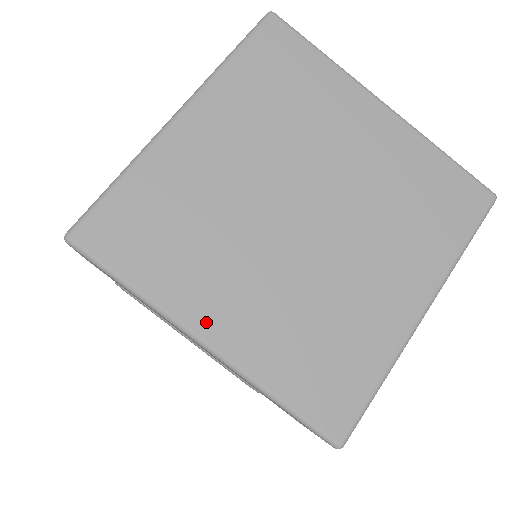
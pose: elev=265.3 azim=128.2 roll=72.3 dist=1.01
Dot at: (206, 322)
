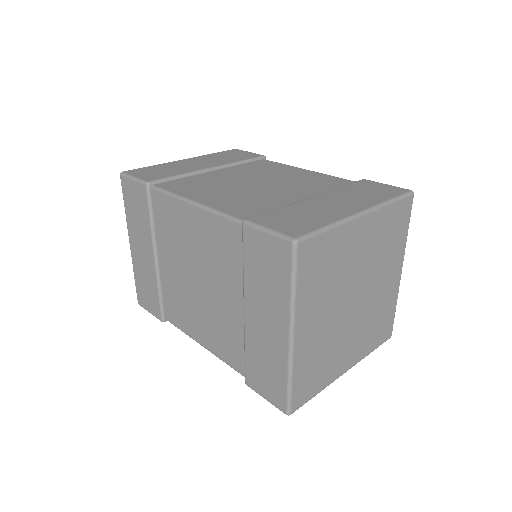
Dot at: (301, 327)
